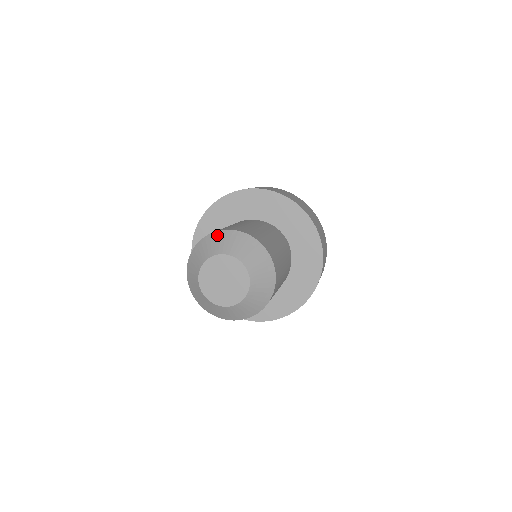
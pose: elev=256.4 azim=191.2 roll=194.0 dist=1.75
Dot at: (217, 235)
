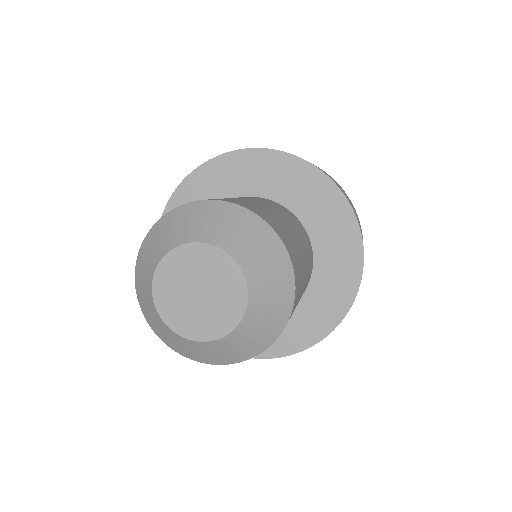
Dot at: (153, 233)
